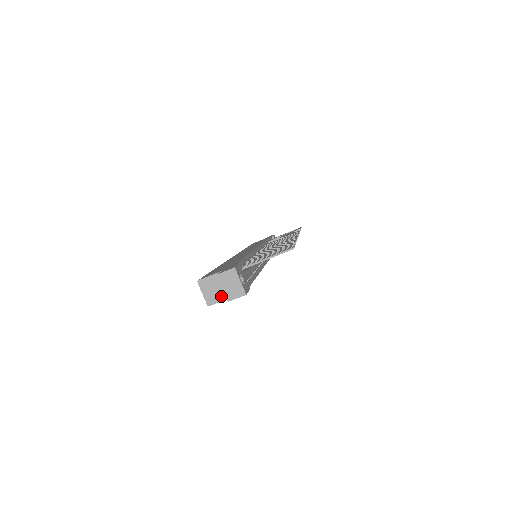
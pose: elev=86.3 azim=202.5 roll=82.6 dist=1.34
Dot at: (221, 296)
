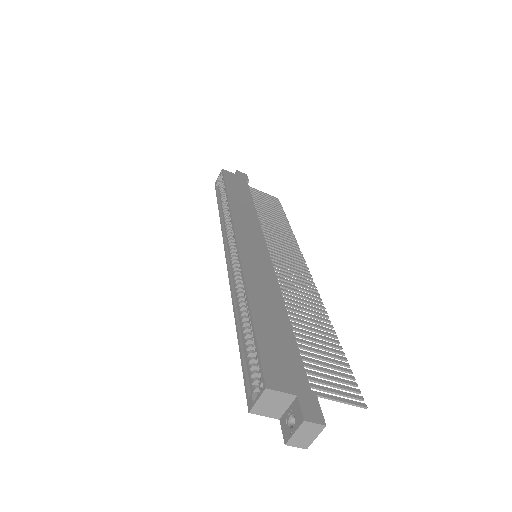
Dot at: (271, 413)
